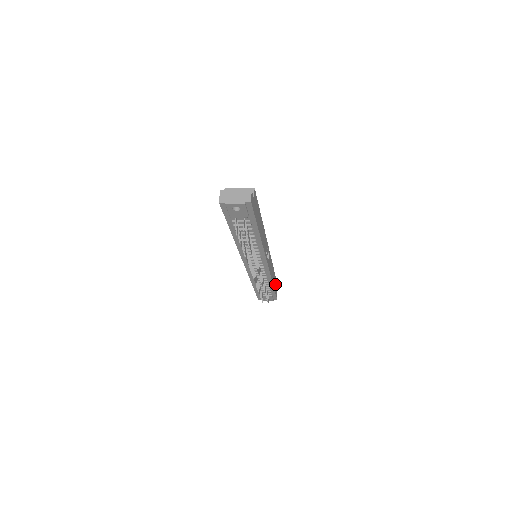
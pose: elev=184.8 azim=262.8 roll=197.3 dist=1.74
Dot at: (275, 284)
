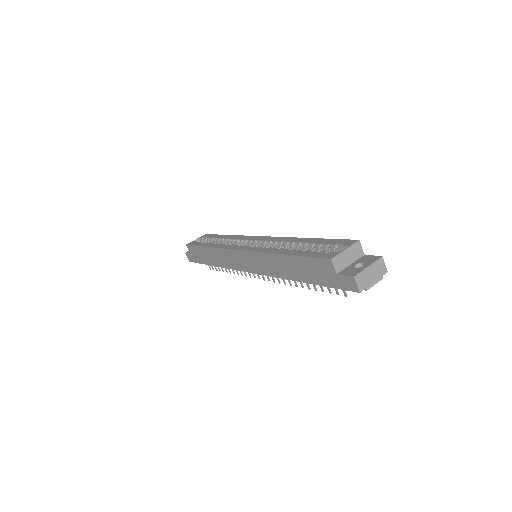
Dot at: occluded
